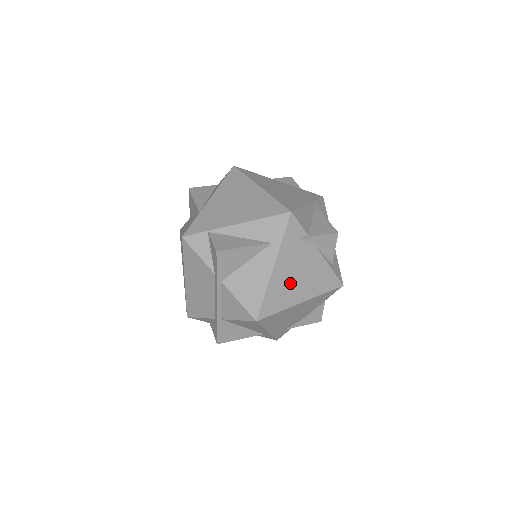
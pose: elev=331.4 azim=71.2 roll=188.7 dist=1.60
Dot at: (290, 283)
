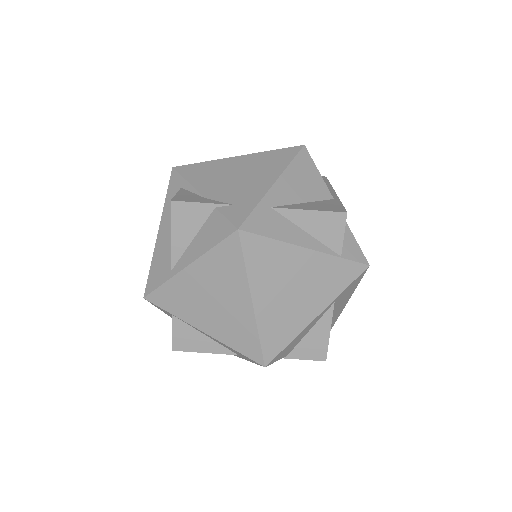
Dot at: occluded
